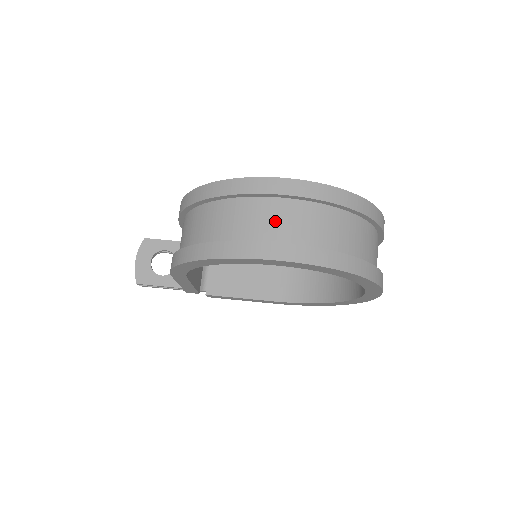
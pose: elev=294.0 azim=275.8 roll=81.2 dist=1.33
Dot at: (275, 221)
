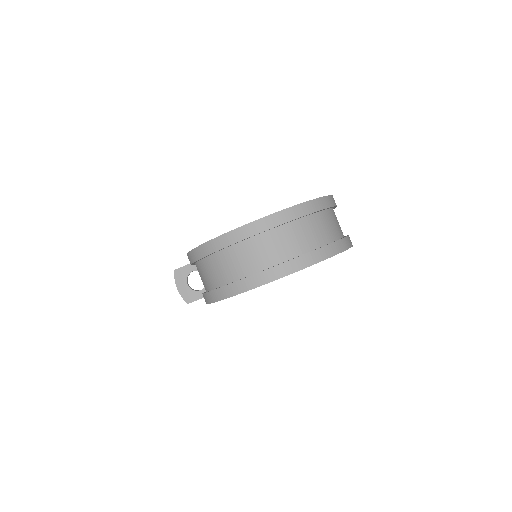
Dot at: (254, 256)
